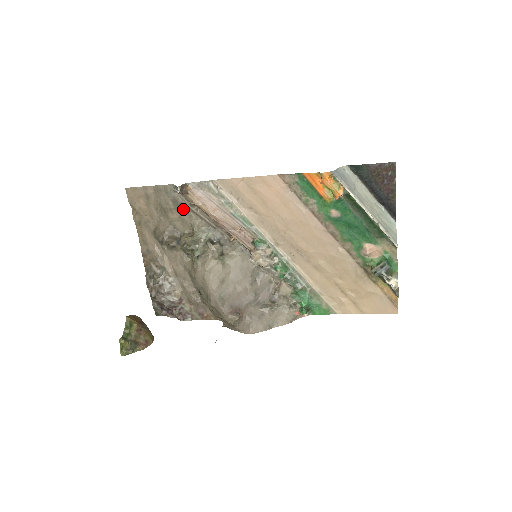
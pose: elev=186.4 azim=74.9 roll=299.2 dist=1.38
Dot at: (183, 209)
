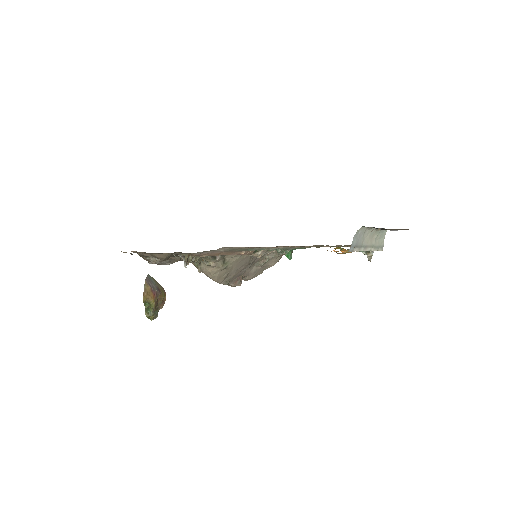
Dot at: (184, 253)
